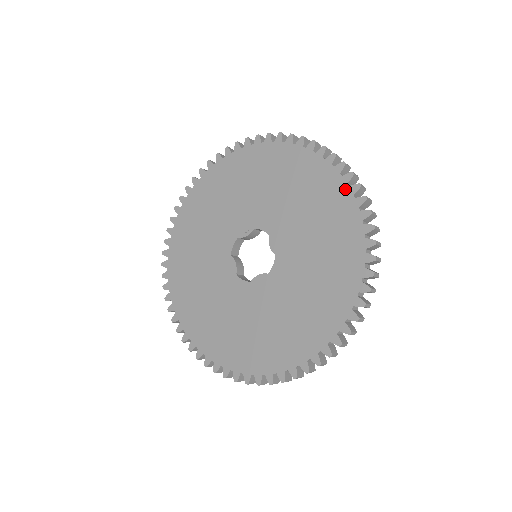
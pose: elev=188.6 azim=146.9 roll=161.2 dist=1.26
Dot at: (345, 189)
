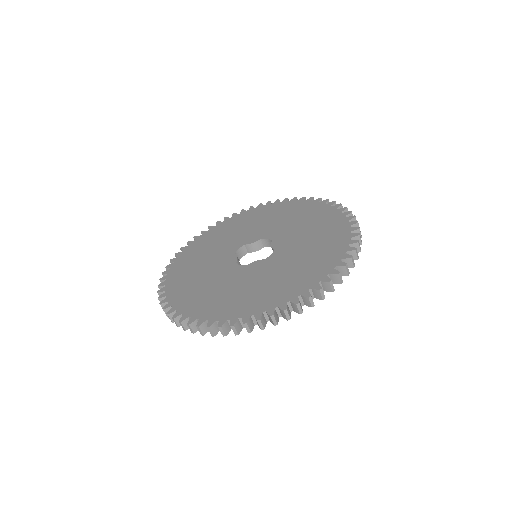
Dot at: (339, 214)
